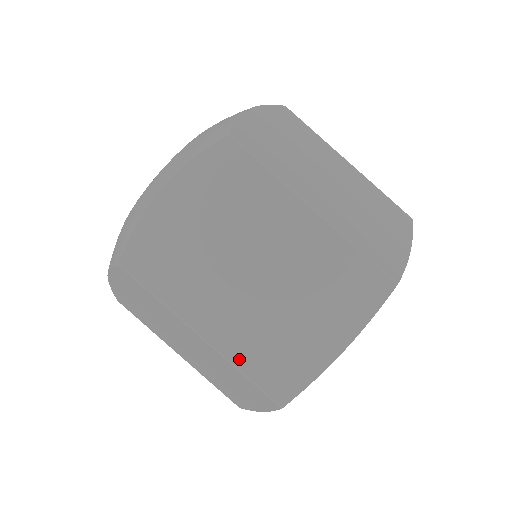
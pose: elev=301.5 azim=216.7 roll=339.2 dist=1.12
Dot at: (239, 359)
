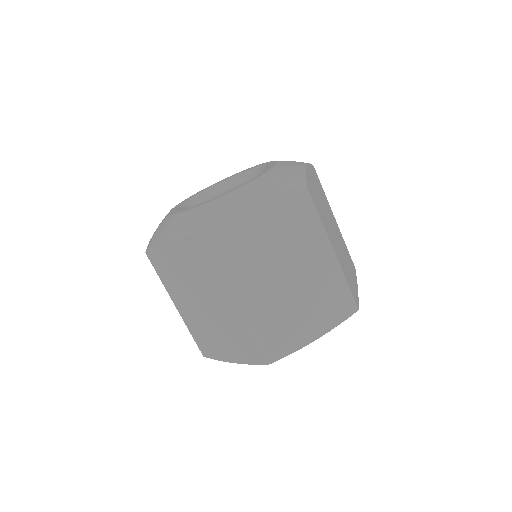
Dot at: (344, 273)
